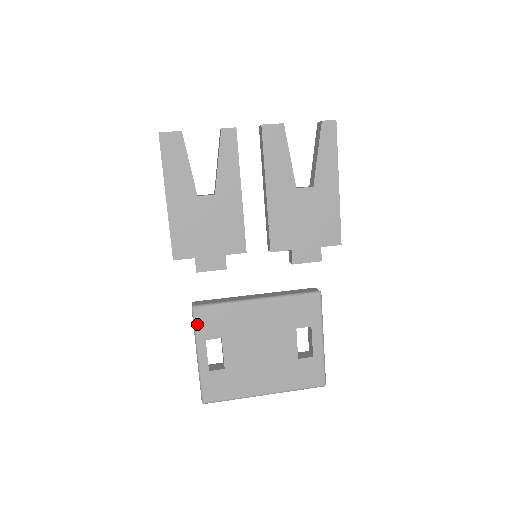
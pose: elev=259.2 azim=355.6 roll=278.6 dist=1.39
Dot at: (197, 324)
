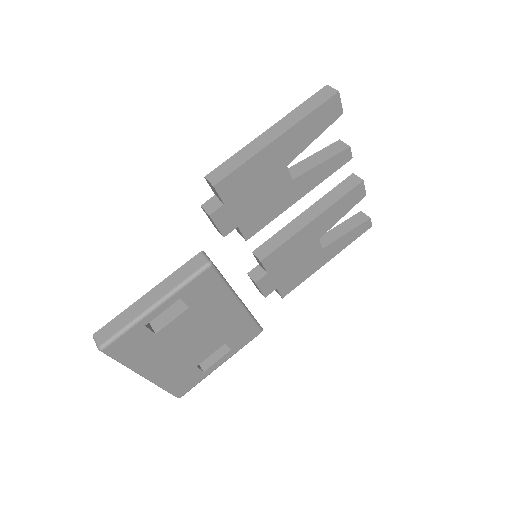
Dot at: (195, 280)
